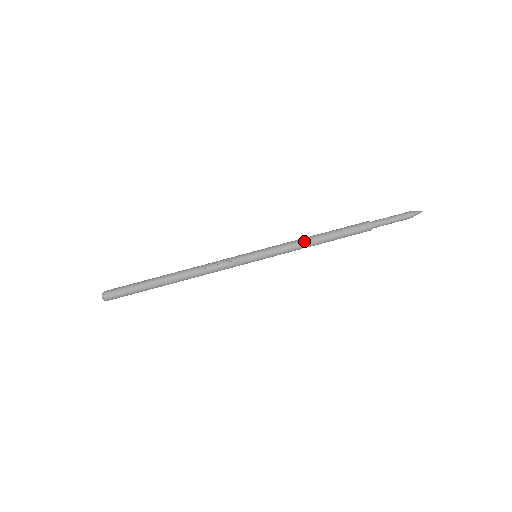
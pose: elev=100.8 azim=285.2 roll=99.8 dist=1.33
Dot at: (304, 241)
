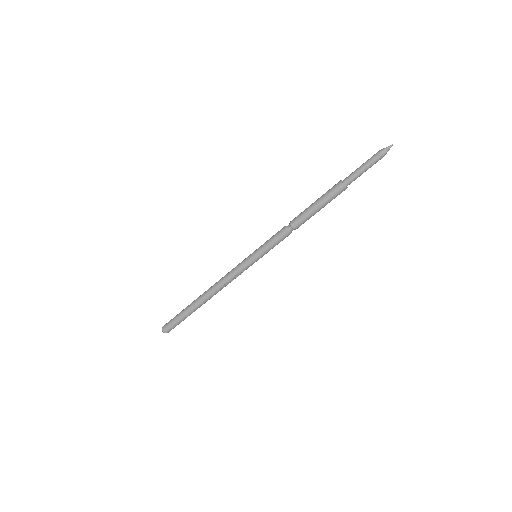
Dot at: (292, 230)
